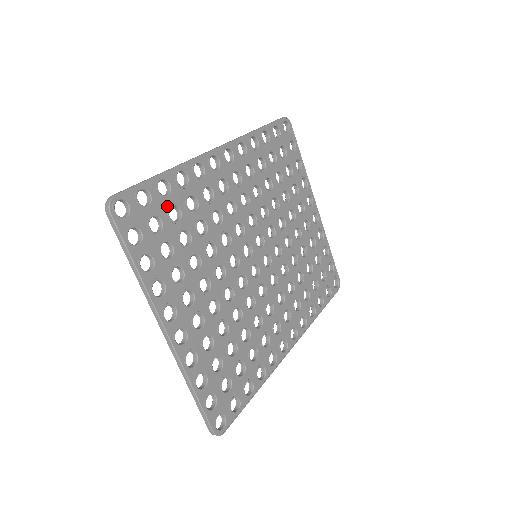
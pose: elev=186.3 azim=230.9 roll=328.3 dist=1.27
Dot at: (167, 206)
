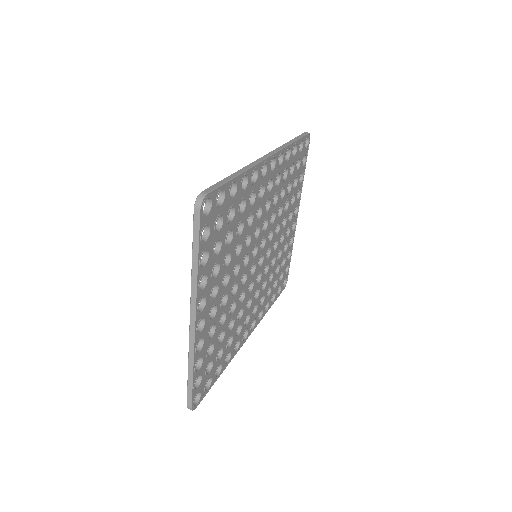
Dot at: (229, 207)
